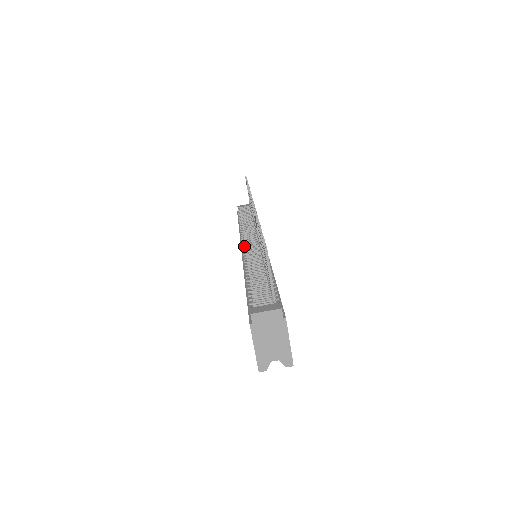
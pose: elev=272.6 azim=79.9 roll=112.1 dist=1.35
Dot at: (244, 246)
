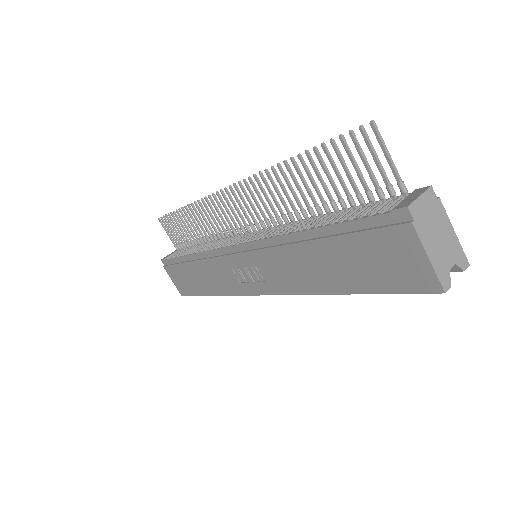
Dot at: (245, 242)
